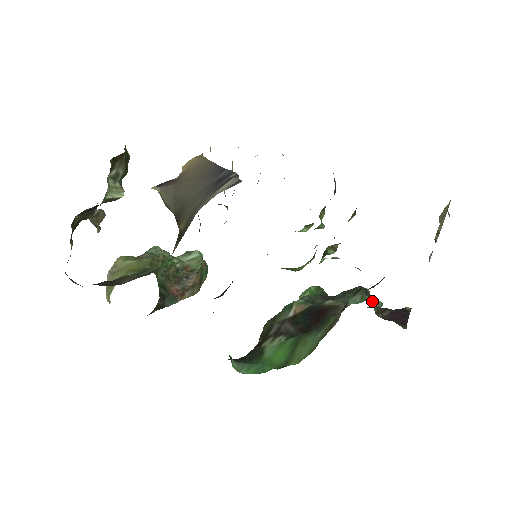
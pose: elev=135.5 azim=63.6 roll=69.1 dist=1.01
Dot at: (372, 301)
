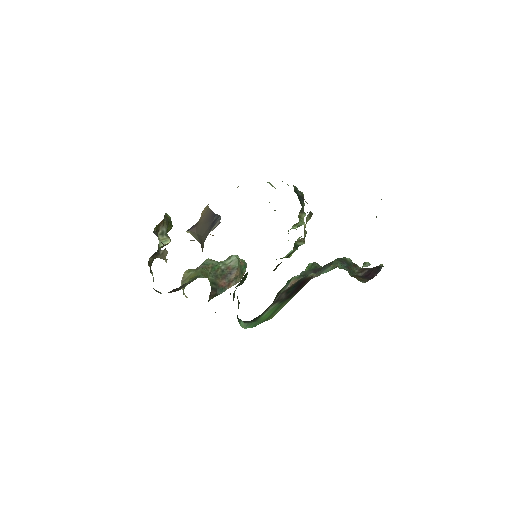
Dot at: (346, 267)
